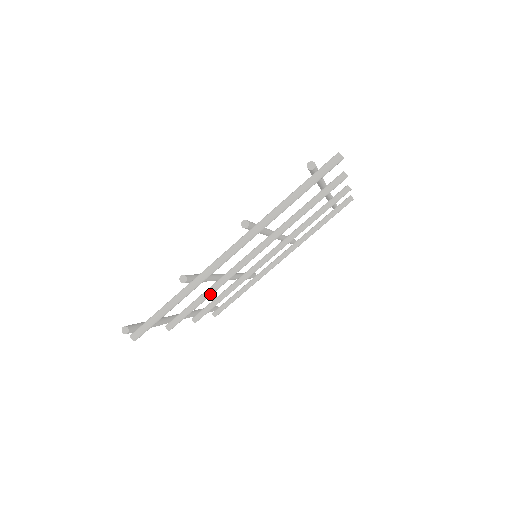
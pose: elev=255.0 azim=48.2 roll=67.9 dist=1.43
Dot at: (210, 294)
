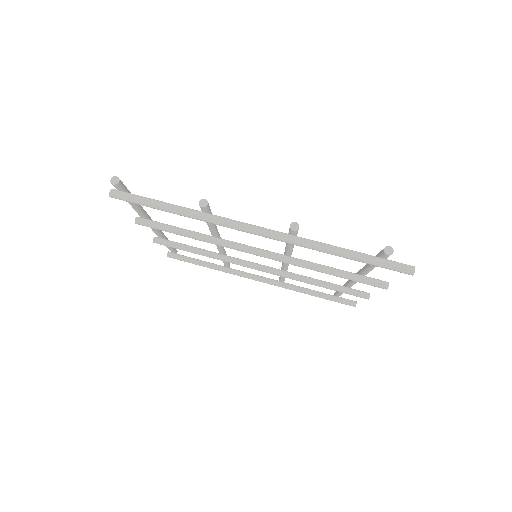
Dot at: (196, 238)
